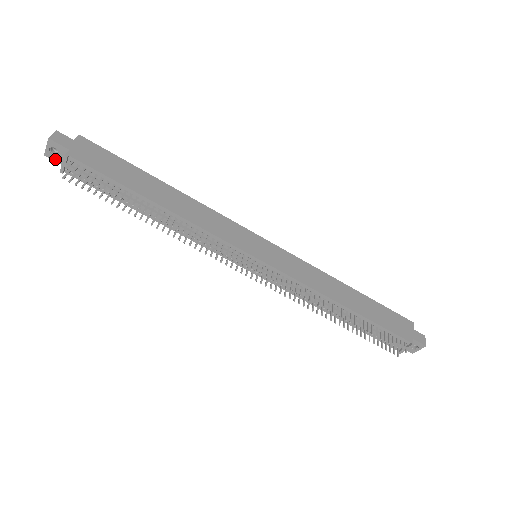
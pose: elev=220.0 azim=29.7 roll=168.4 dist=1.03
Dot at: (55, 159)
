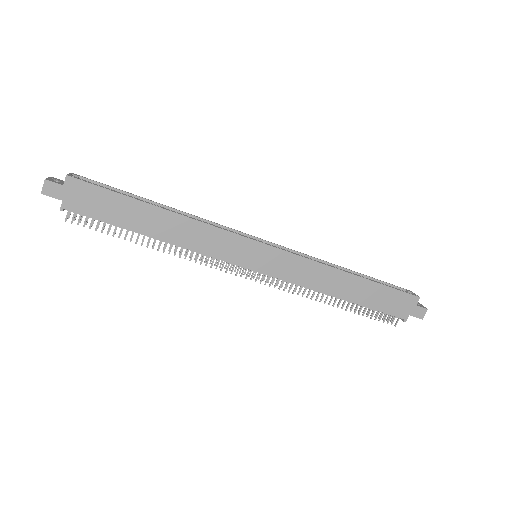
Dot at: occluded
